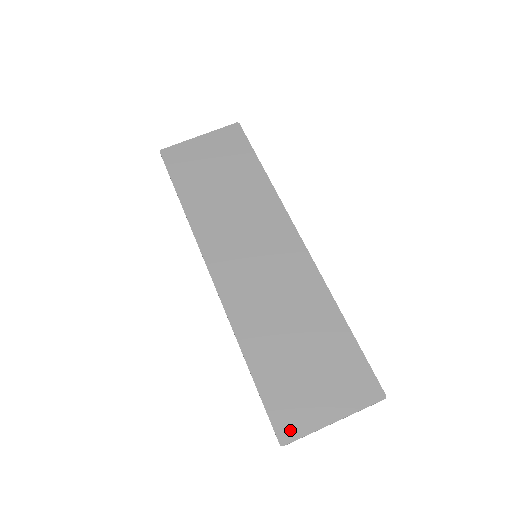
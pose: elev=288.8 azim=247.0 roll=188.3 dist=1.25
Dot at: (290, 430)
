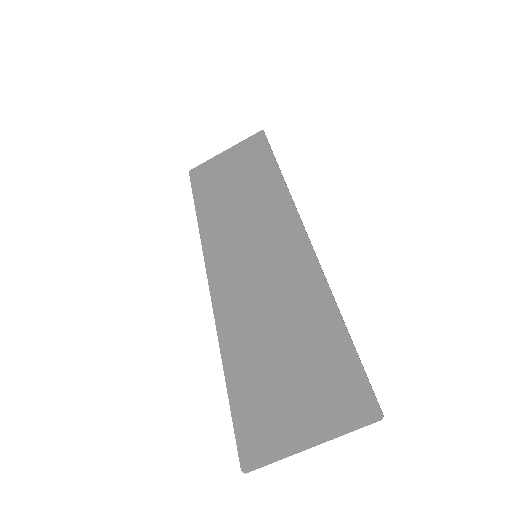
Dot at: (255, 453)
